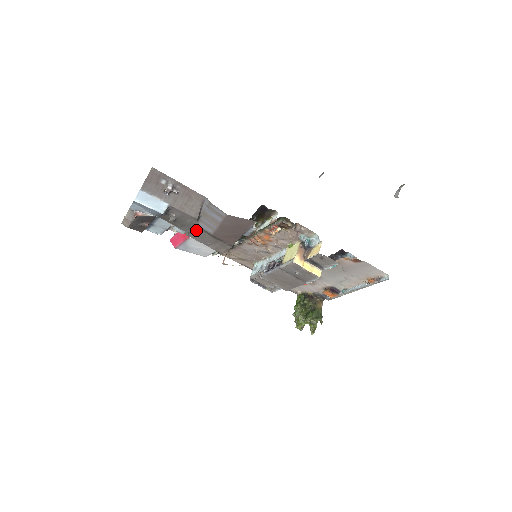
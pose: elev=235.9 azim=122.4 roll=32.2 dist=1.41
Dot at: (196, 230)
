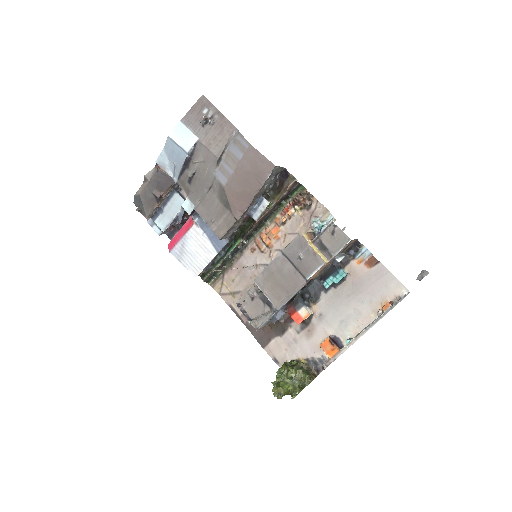
Dot at: (208, 195)
